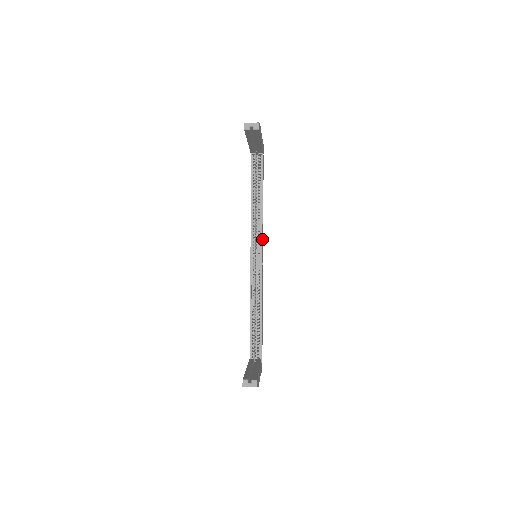
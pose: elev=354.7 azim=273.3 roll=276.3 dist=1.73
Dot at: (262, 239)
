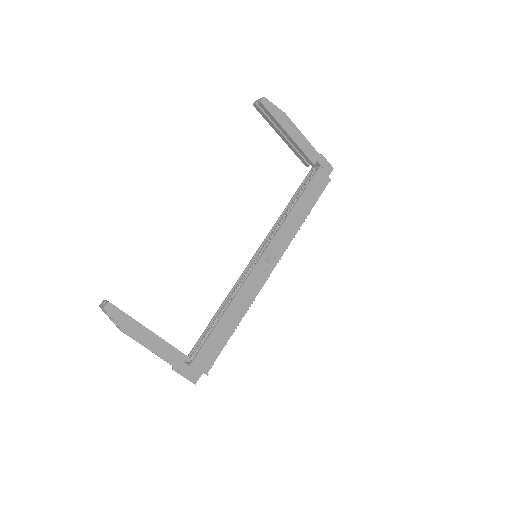
Dot at: (272, 243)
